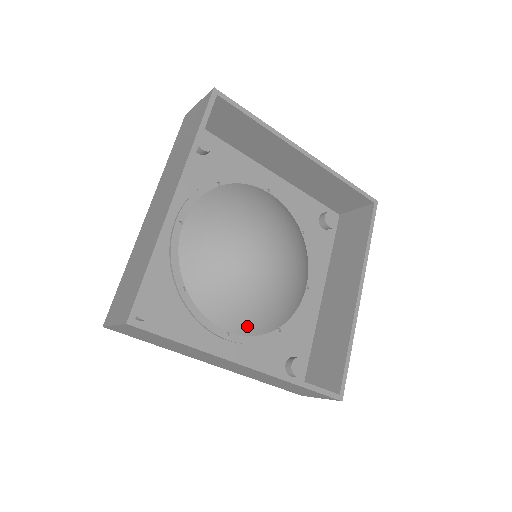
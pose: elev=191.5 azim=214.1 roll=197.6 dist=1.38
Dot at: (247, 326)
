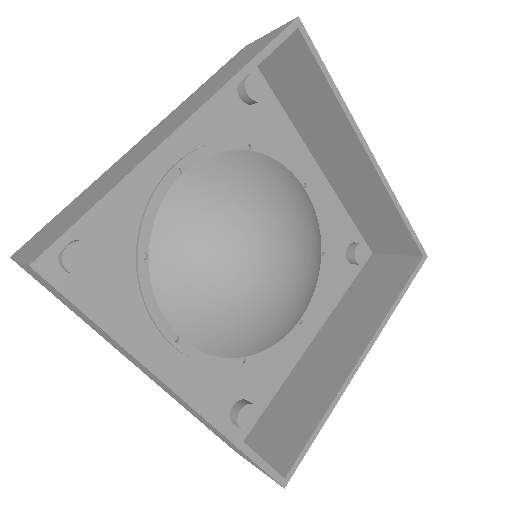
Dot at: (206, 339)
